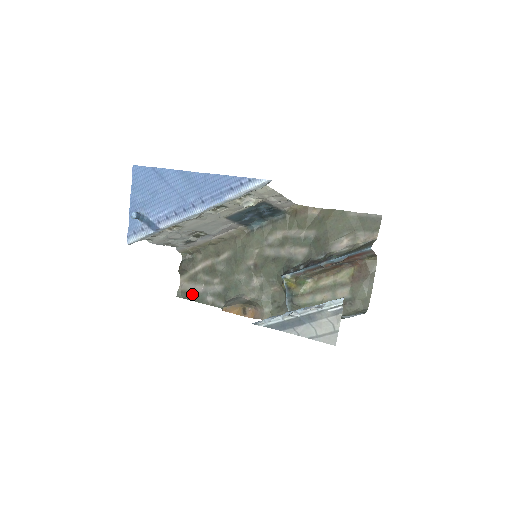
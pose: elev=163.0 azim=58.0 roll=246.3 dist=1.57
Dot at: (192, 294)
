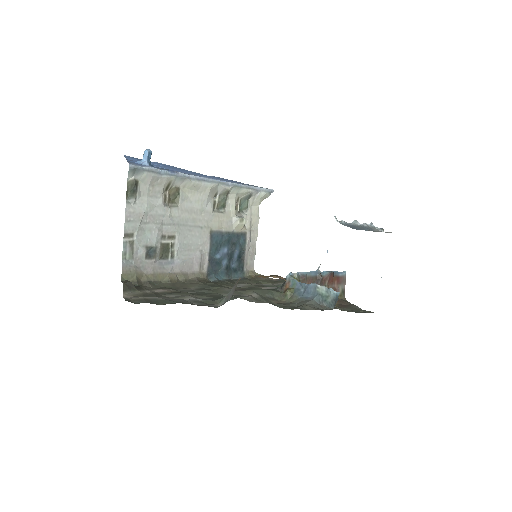
Dot at: (156, 301)
